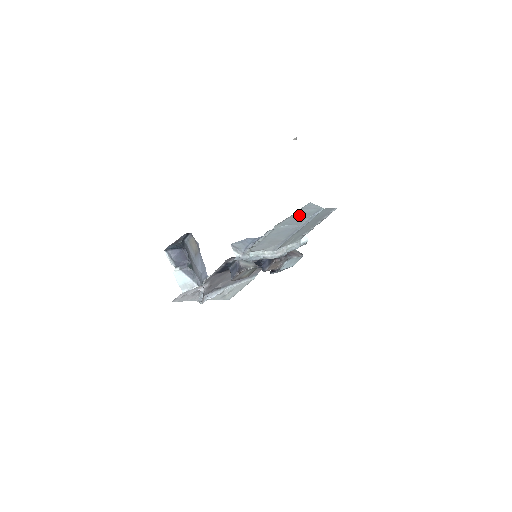
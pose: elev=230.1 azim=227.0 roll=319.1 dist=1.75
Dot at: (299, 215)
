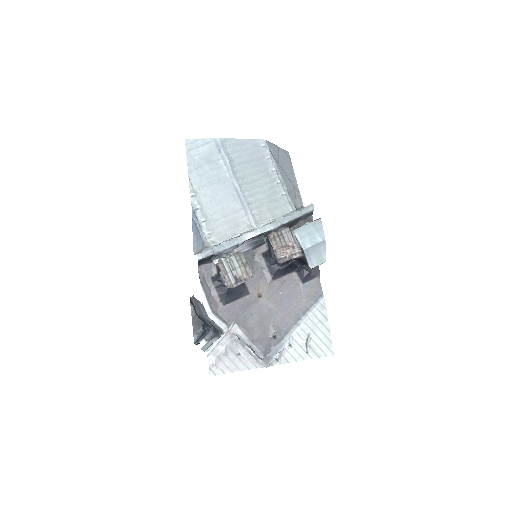
Dot at: (200, 162)
